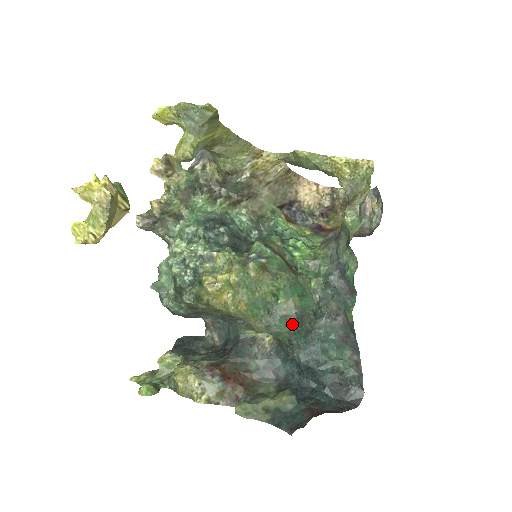
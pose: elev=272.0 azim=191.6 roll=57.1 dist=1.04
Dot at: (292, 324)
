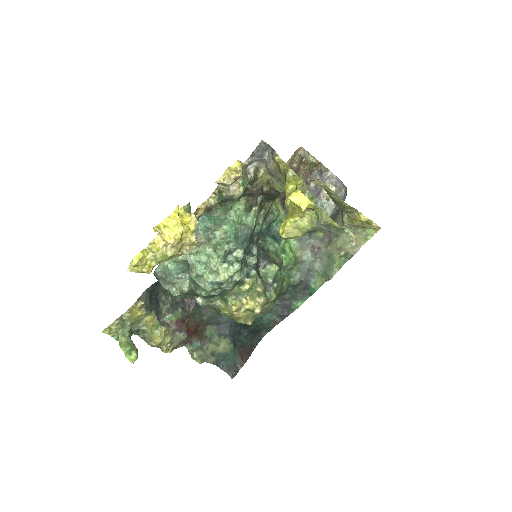
Dot at: occluded
